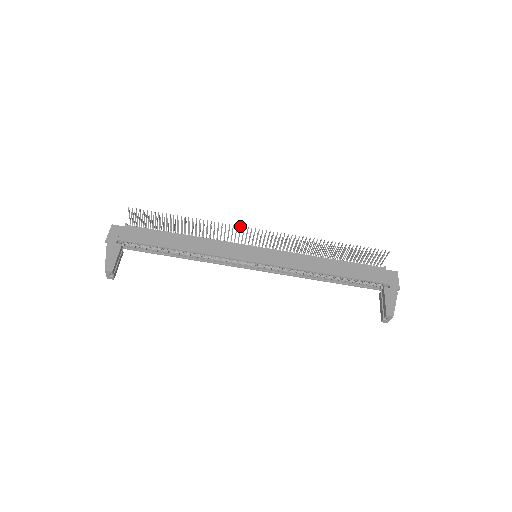
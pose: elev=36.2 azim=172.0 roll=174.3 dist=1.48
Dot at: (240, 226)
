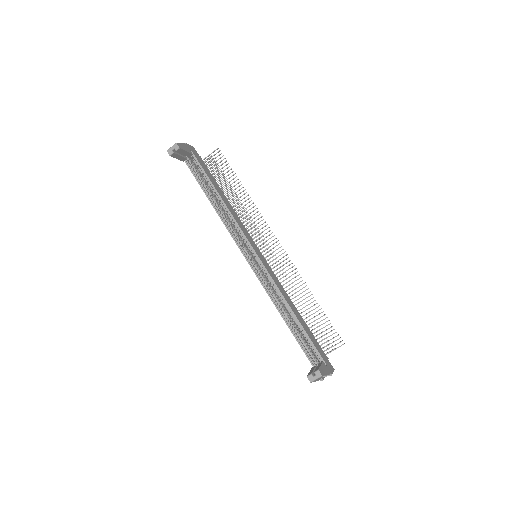
Dot at: occluded
